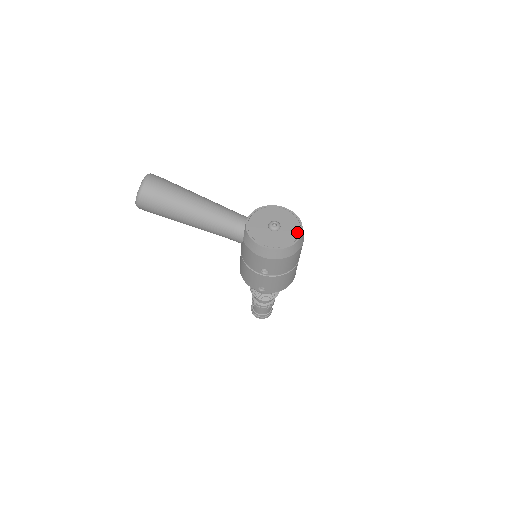
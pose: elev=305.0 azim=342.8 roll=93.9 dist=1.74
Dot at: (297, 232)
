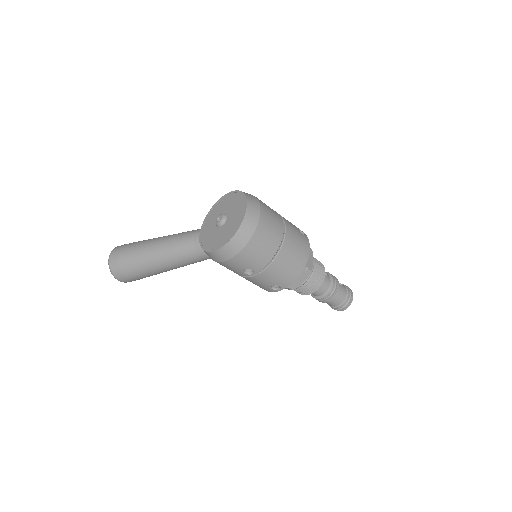
Dot at: (242, 211)
